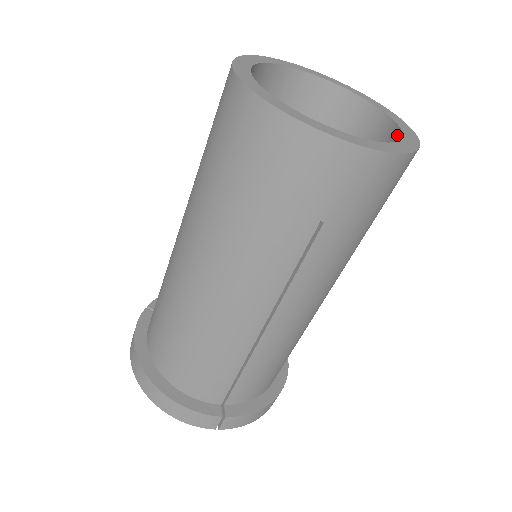
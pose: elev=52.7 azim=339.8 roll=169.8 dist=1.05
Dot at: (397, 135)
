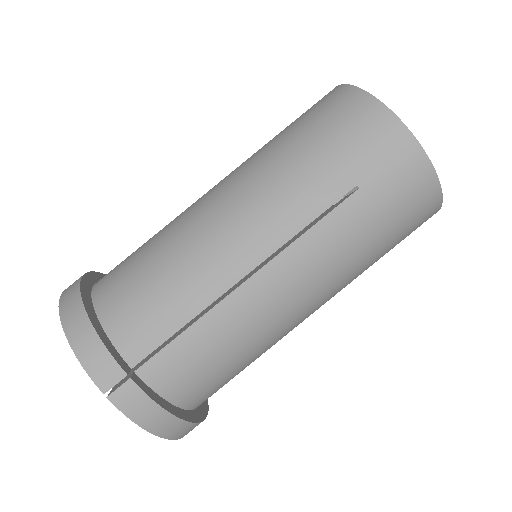
Dot at: occluded
